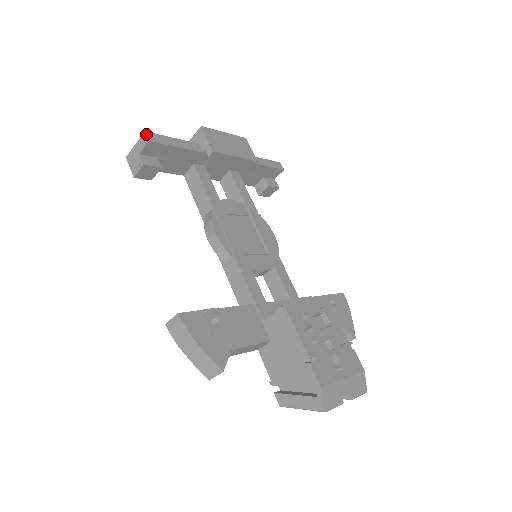
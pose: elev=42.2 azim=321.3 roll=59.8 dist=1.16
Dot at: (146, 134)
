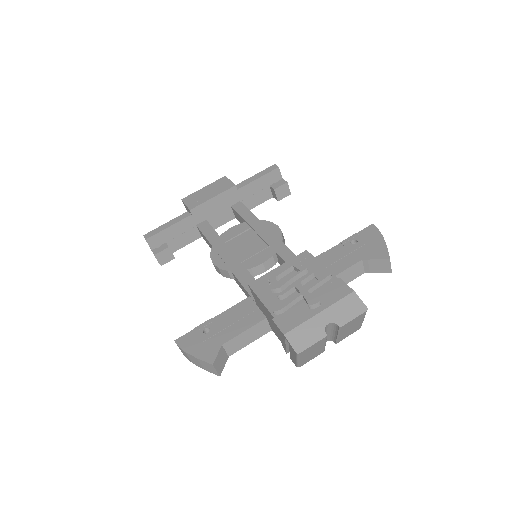
Dot at: (144, 237)
